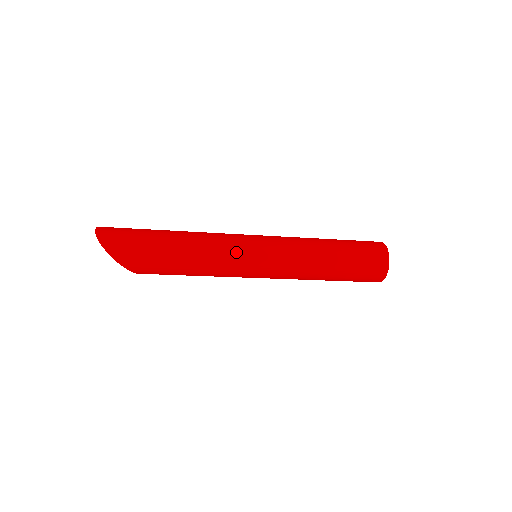
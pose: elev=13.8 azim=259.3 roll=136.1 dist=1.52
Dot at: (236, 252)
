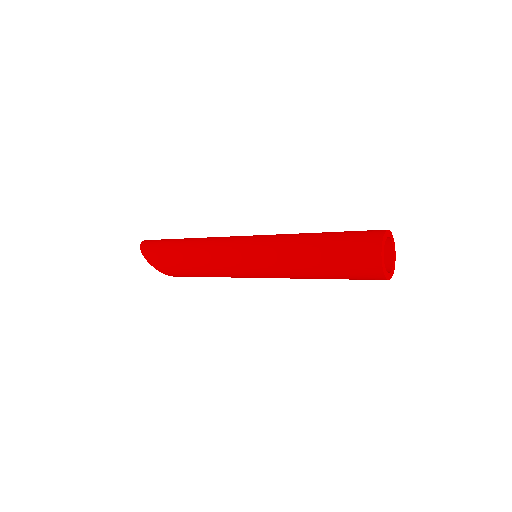
Dot at: (226, 247)
